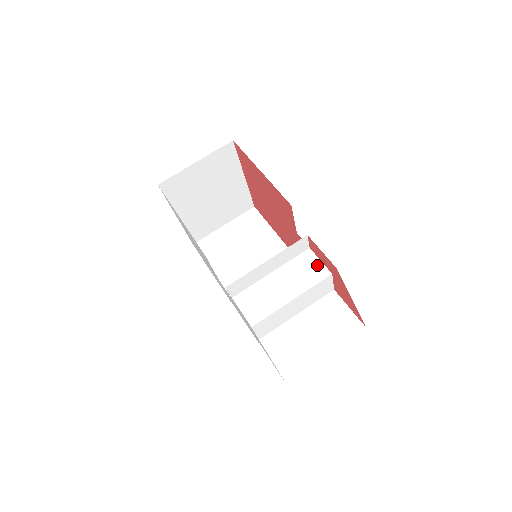
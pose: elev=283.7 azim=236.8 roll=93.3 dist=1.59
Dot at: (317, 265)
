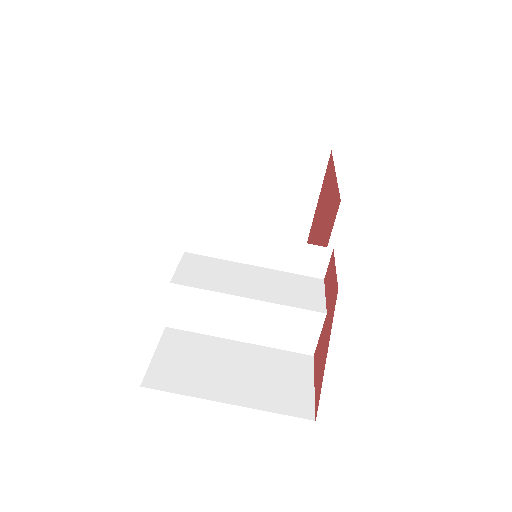
Dot at: (316, 295)
